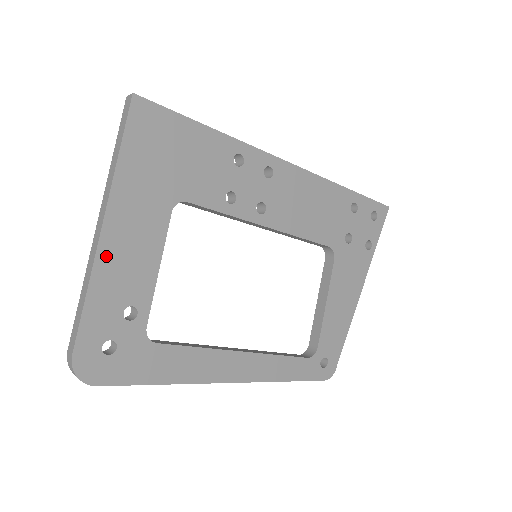
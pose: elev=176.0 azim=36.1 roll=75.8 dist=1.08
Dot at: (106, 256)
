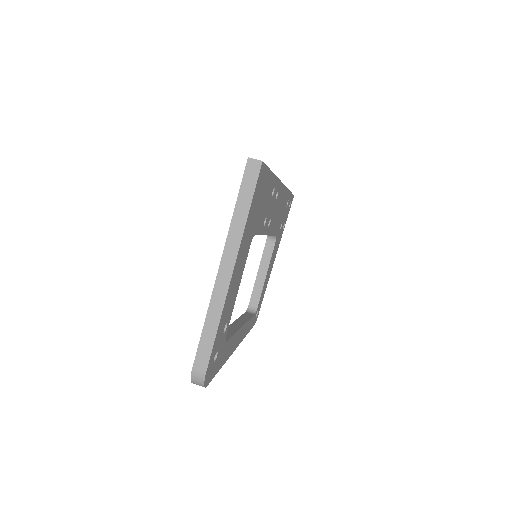
Dot at: (229, 294)
